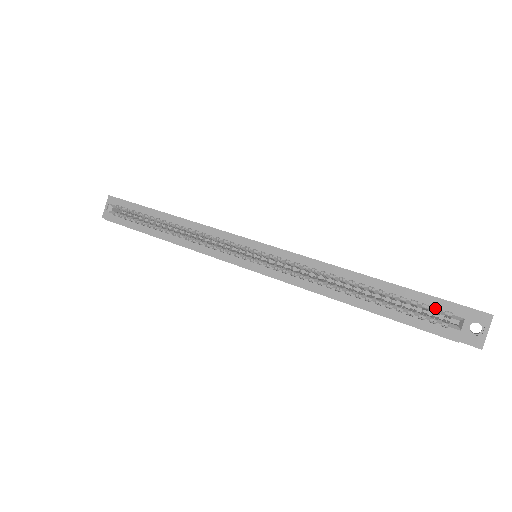
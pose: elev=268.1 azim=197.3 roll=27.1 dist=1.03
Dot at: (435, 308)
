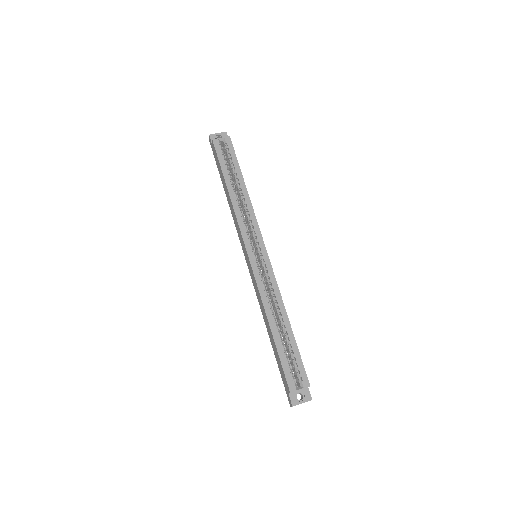
Dot at: (298, 371)
